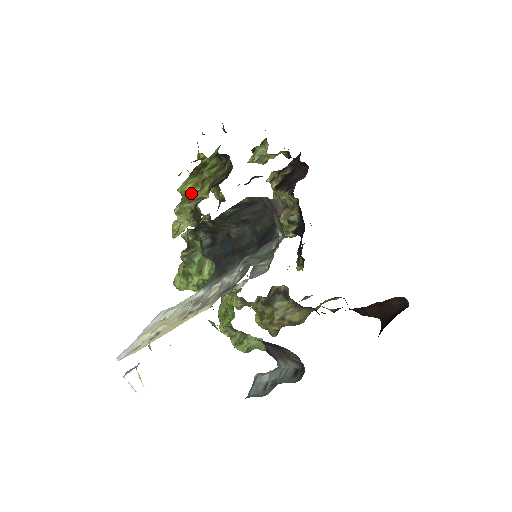
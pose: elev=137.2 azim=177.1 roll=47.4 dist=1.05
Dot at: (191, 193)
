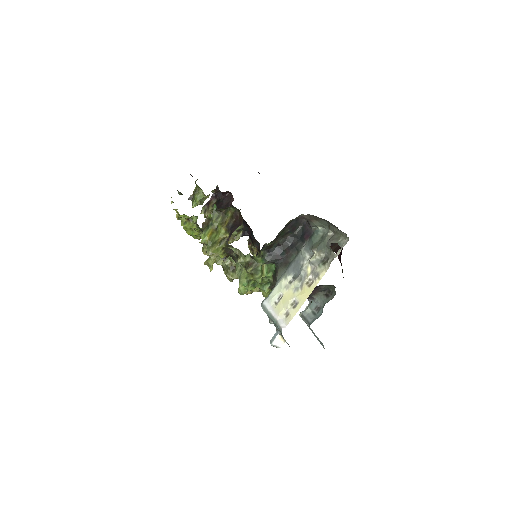
Dot at: (212, 239)
